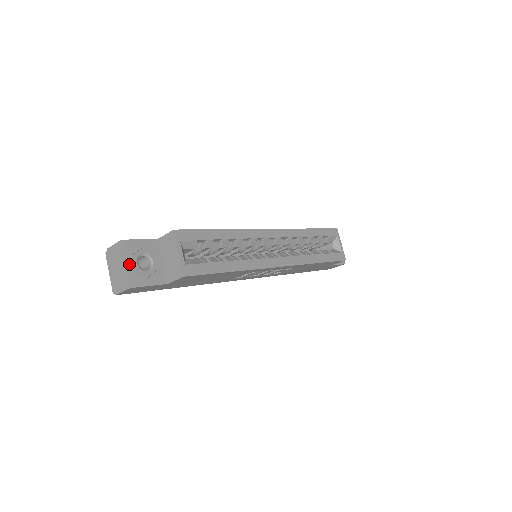
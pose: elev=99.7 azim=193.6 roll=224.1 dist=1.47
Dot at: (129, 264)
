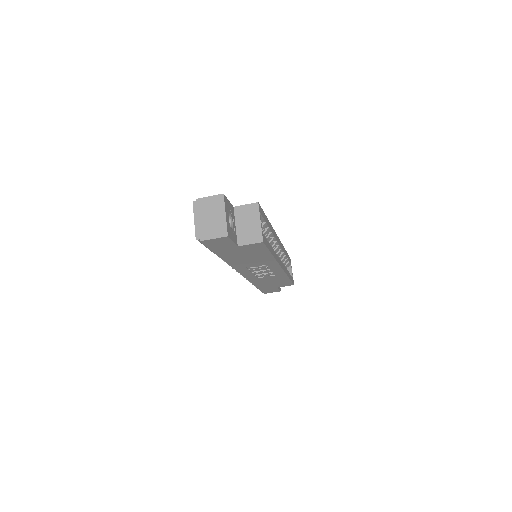
Dot at: (227, 216)
